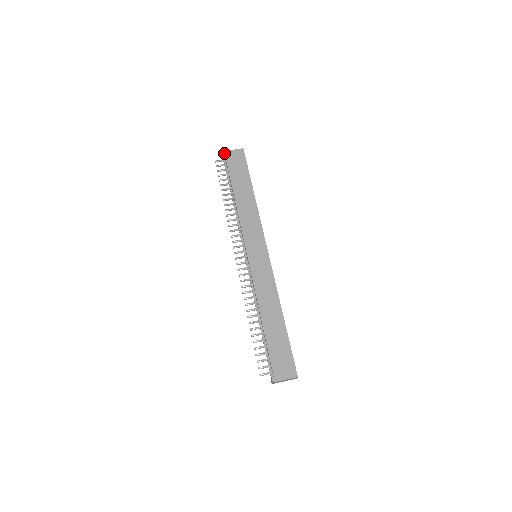
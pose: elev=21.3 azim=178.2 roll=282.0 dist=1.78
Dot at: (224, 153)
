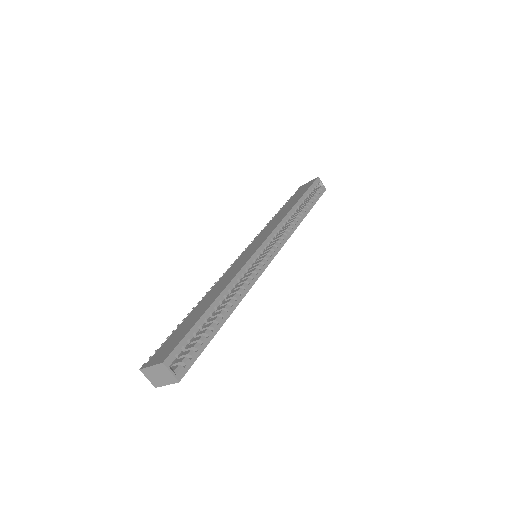
Dot at: (300, 187)
